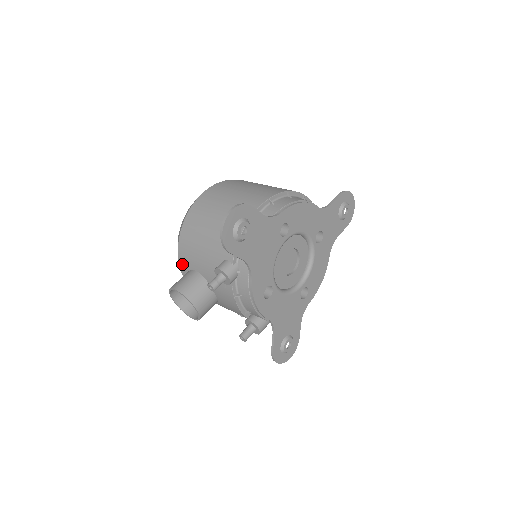
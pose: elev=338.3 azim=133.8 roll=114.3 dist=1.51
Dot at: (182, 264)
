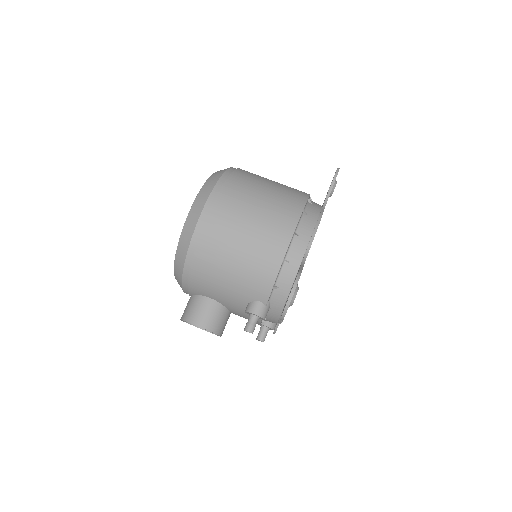
Dot at: (188, 289)
